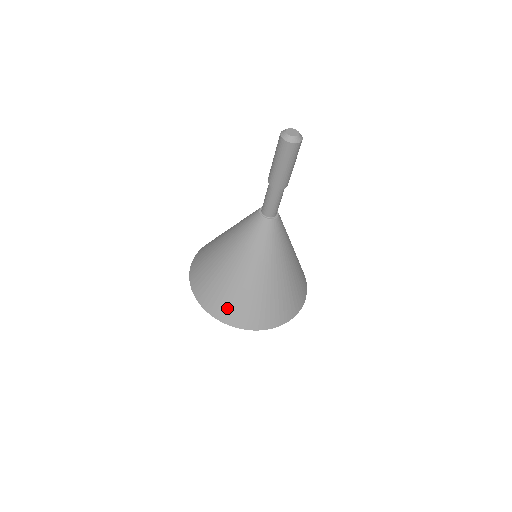
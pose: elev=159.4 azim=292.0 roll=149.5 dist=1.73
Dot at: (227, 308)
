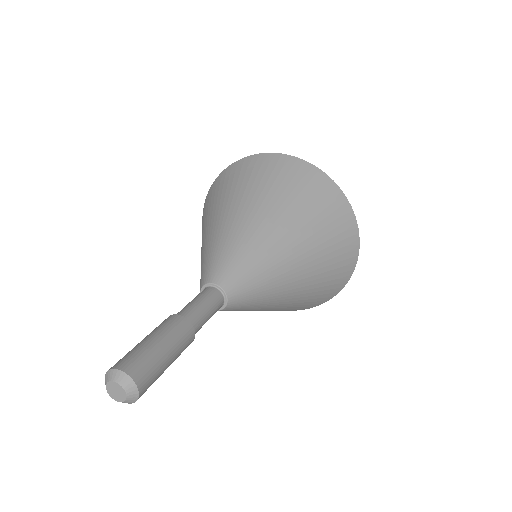
Dot at: occluded
